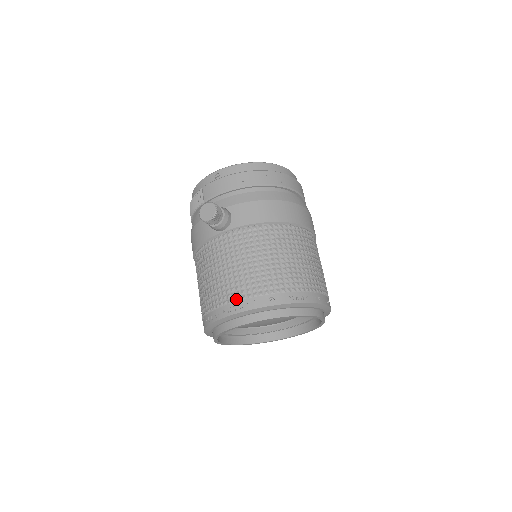
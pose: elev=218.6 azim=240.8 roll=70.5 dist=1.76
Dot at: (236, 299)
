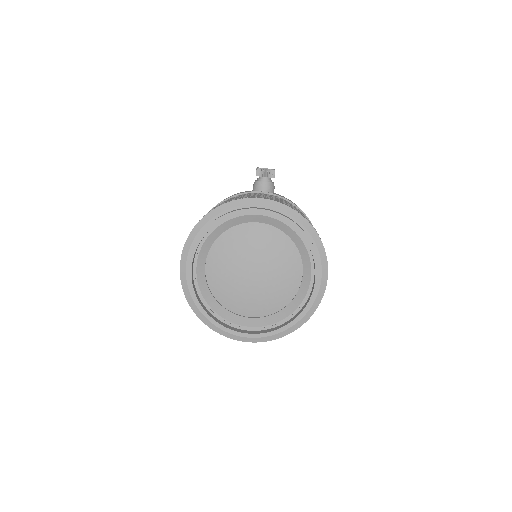
Dot at: (265, 197)
